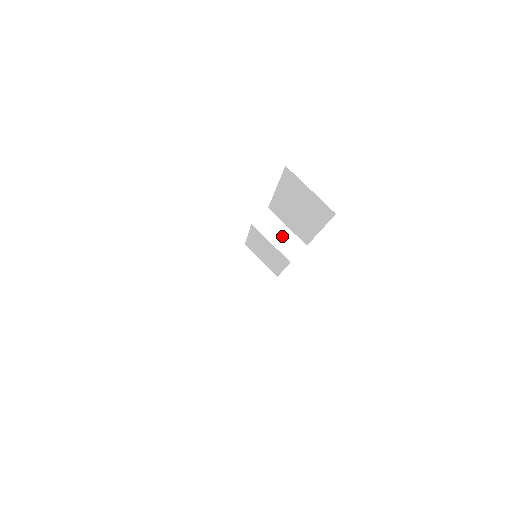
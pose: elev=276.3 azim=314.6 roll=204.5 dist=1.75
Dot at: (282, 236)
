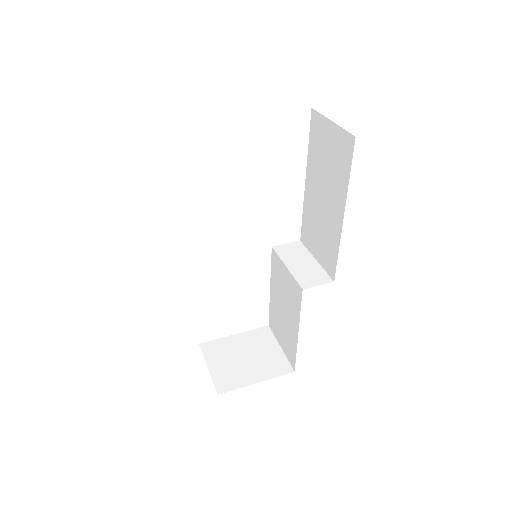
Dot at: (304, 265)
